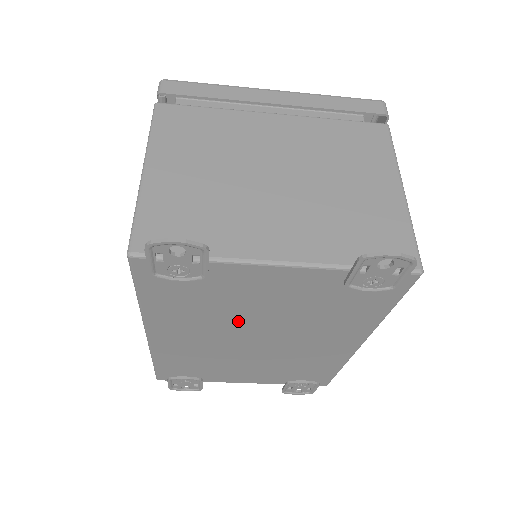
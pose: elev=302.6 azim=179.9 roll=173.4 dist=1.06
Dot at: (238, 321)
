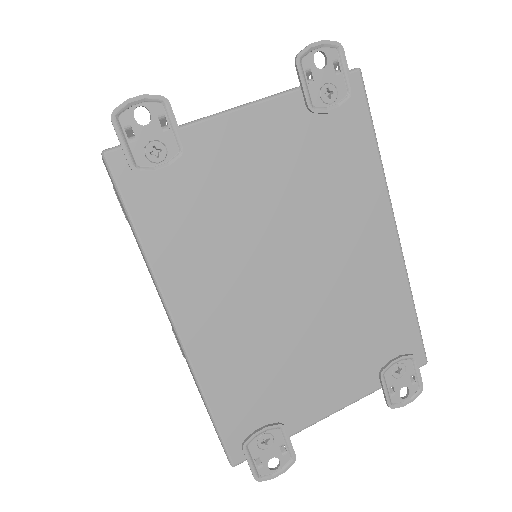
Dot at: (255, 239)
